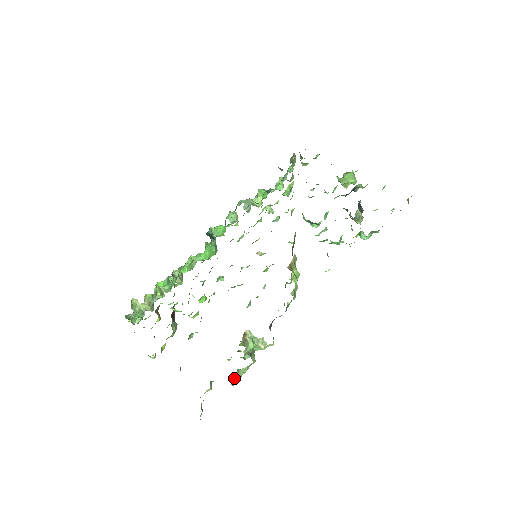
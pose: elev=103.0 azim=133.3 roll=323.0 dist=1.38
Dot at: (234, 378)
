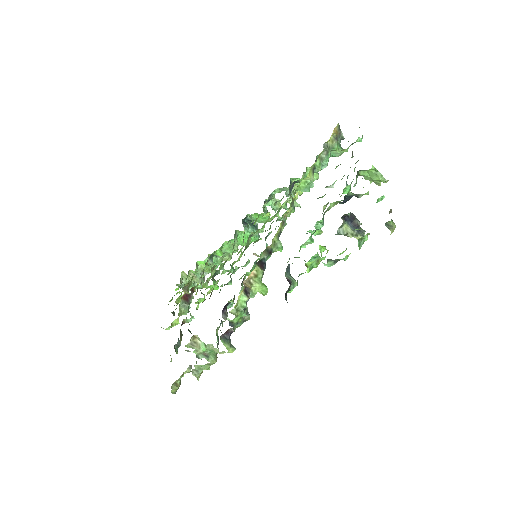
Dot at: (198, 370)
